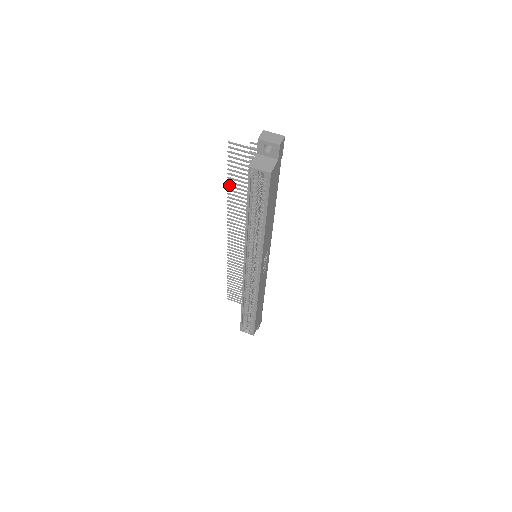
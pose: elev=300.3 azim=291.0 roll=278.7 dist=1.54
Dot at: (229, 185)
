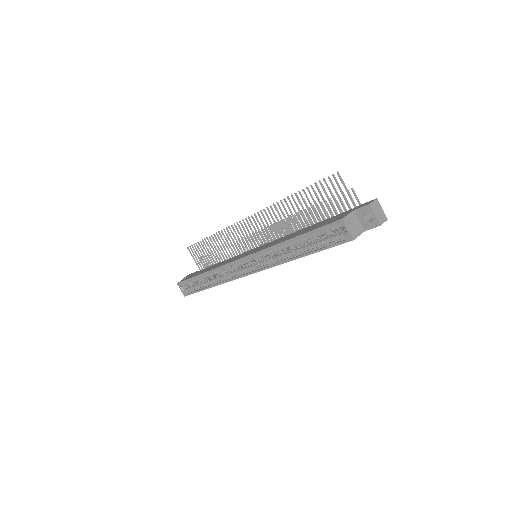
Dot at: occluded
